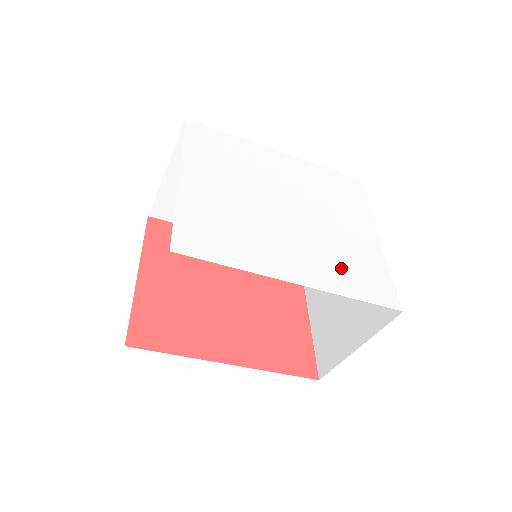
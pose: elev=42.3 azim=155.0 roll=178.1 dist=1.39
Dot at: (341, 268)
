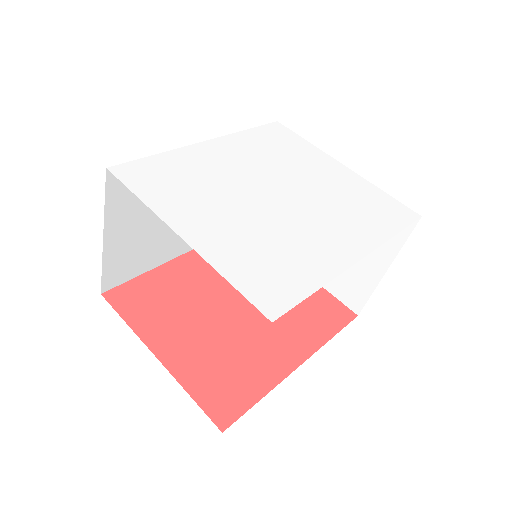
Dot at: (361, 216)
